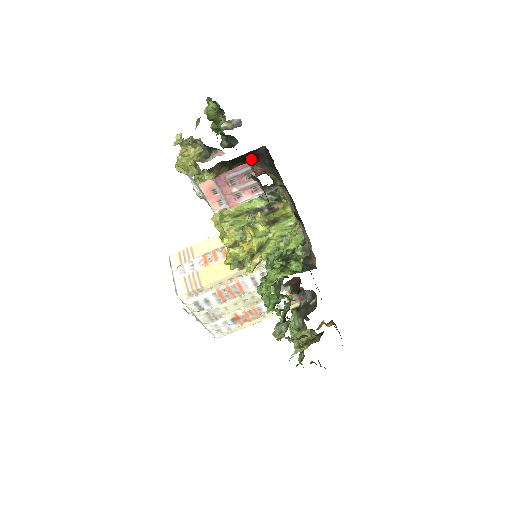
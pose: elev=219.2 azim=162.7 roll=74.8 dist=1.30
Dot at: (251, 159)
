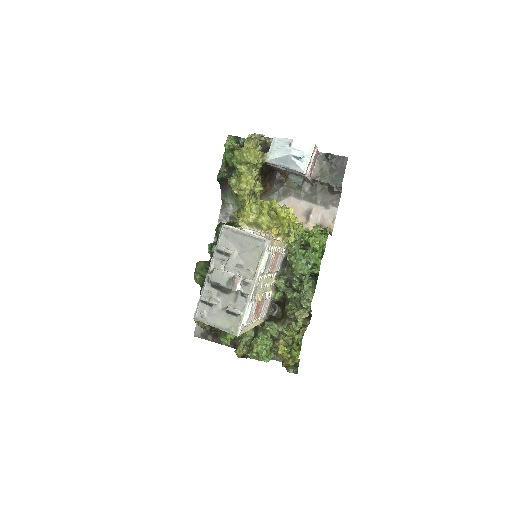
Dot at: (267, 177)
